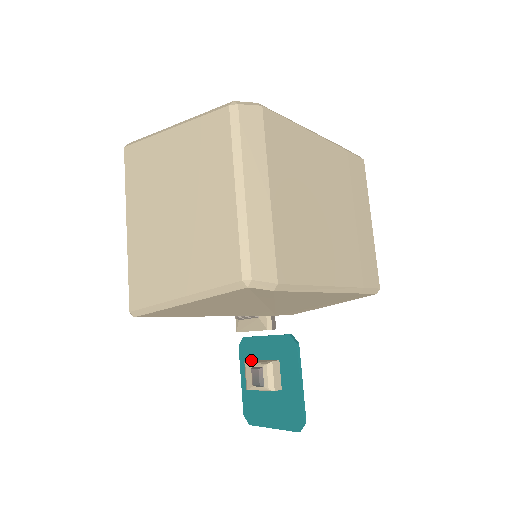
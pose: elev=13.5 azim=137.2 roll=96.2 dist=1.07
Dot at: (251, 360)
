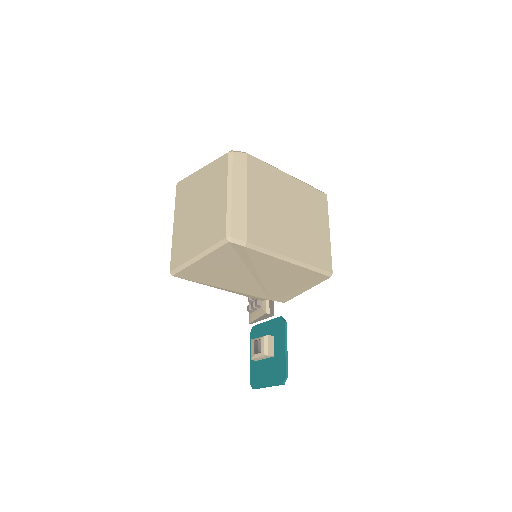
Dot at: occluded
